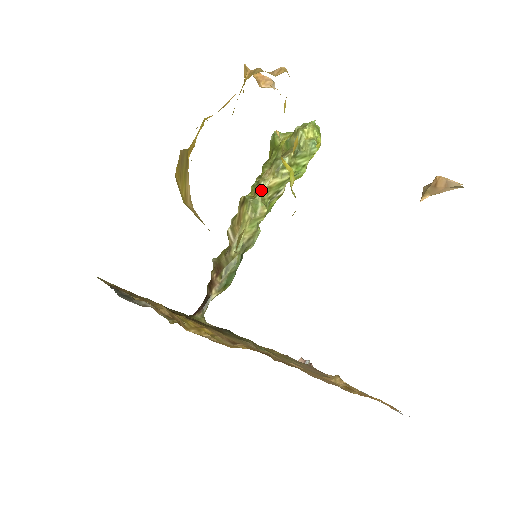
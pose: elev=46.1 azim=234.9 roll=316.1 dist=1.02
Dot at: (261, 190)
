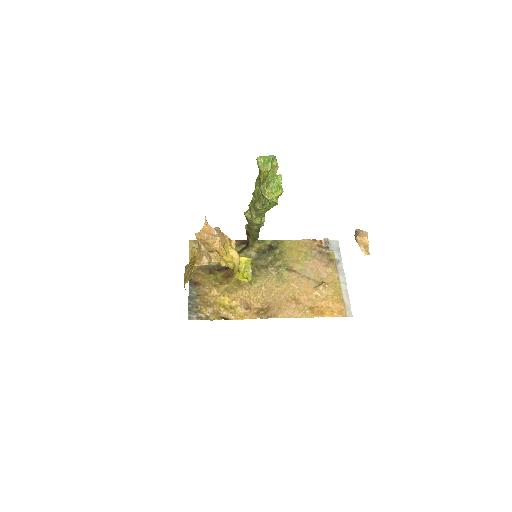
Dot at: (252, 216)
